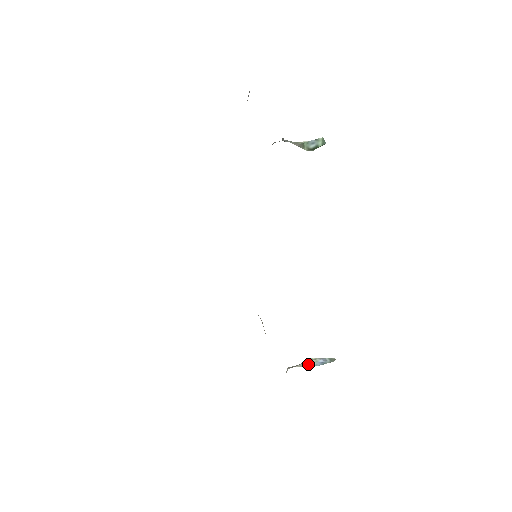
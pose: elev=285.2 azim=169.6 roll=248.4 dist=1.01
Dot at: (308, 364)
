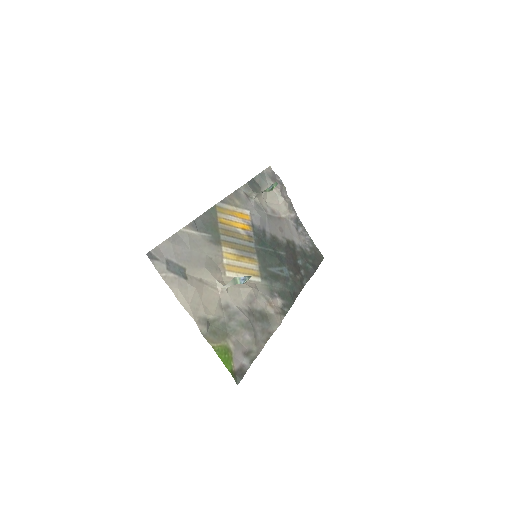
Dot at: (236, 282)
